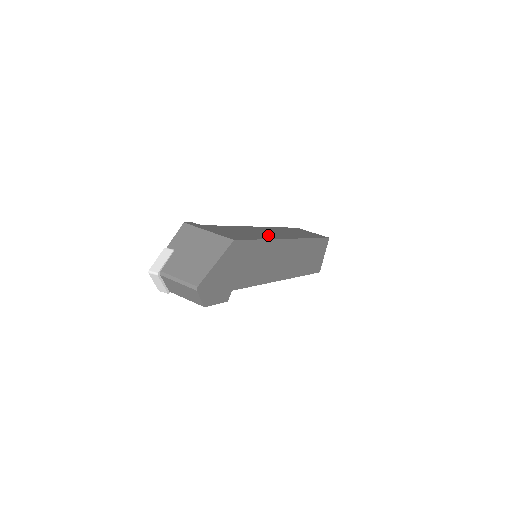
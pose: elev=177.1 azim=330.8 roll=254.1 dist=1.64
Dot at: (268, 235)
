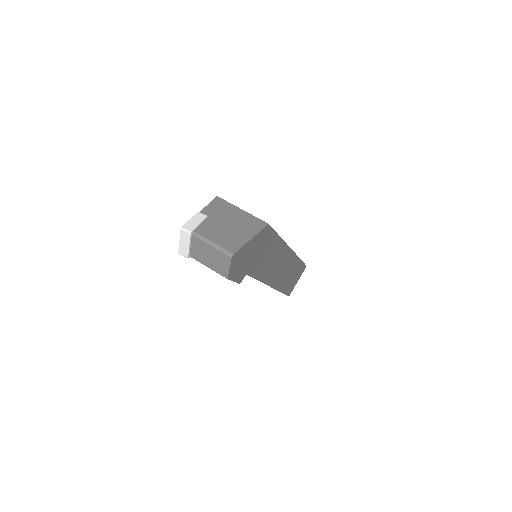
Dot at: occluded
